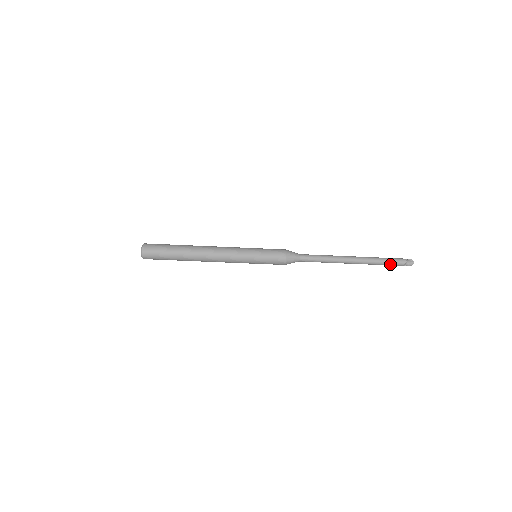
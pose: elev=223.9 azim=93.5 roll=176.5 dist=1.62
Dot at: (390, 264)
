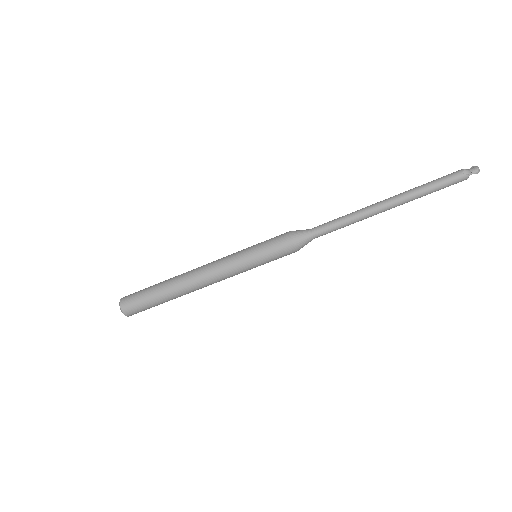
Dot at: (442, 182)
